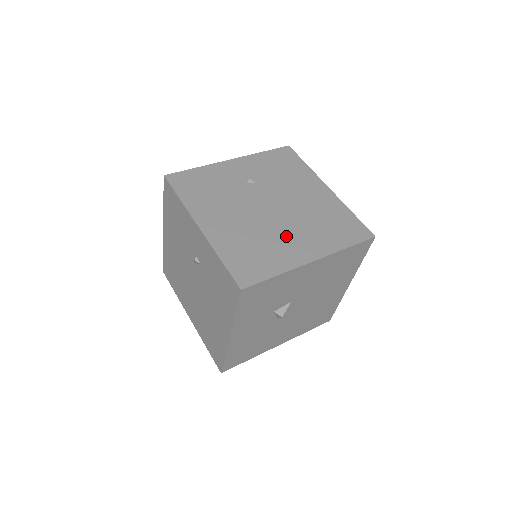
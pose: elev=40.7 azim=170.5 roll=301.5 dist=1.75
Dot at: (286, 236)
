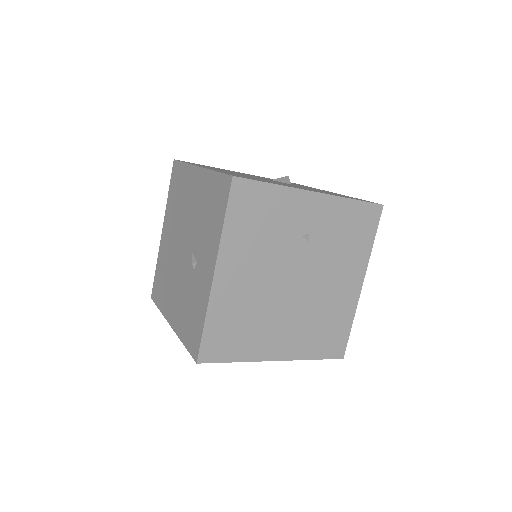
Dot at: (279, 324)
